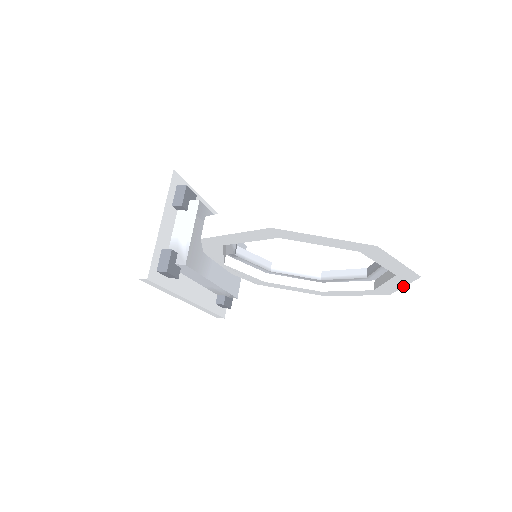
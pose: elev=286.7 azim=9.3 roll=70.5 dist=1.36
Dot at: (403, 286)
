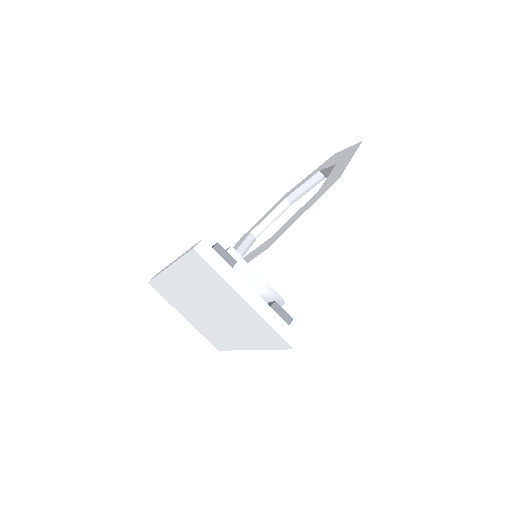
Dot at: occluded
